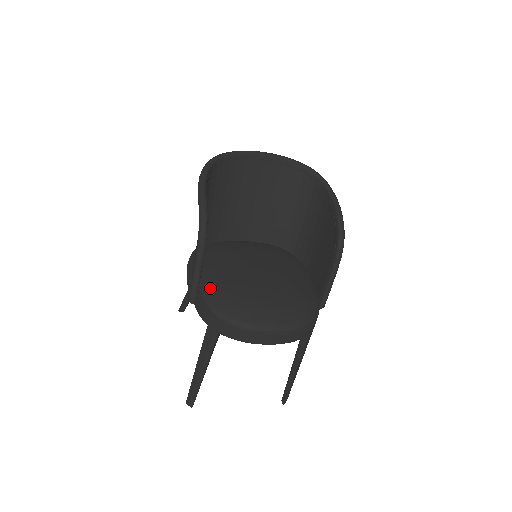
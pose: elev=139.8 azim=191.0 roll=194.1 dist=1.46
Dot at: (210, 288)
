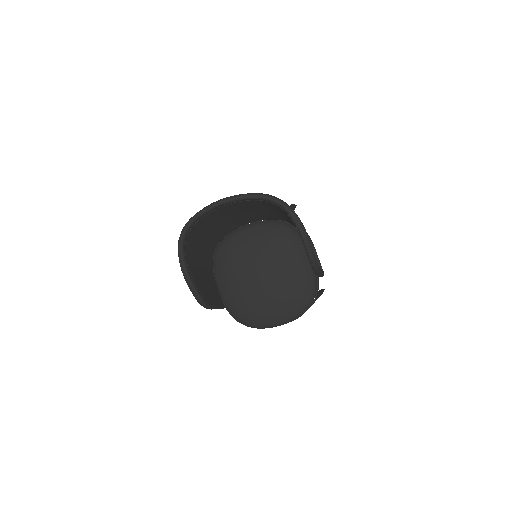
Dot at: (229, 303)
